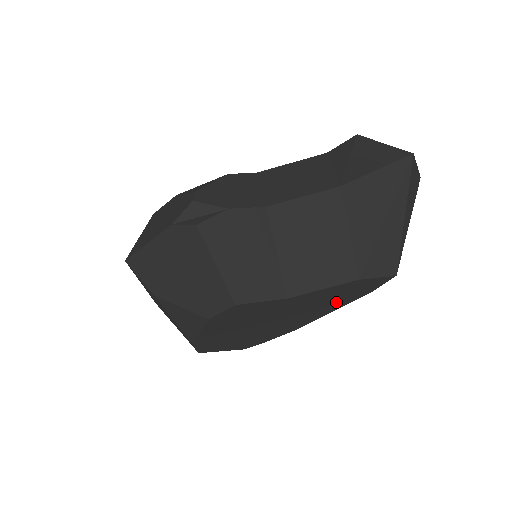
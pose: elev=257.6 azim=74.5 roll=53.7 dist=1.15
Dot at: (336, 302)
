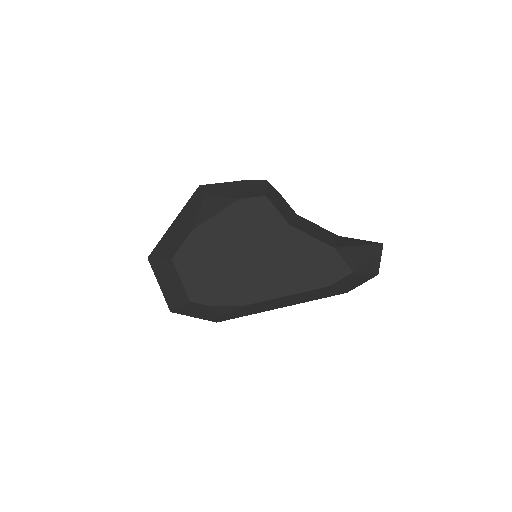
Dot at: (302, 276)
